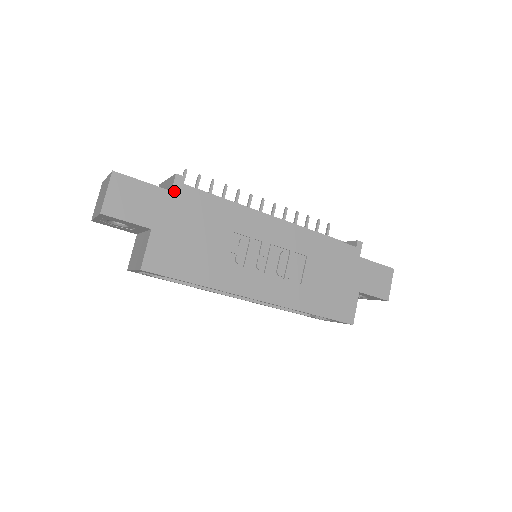
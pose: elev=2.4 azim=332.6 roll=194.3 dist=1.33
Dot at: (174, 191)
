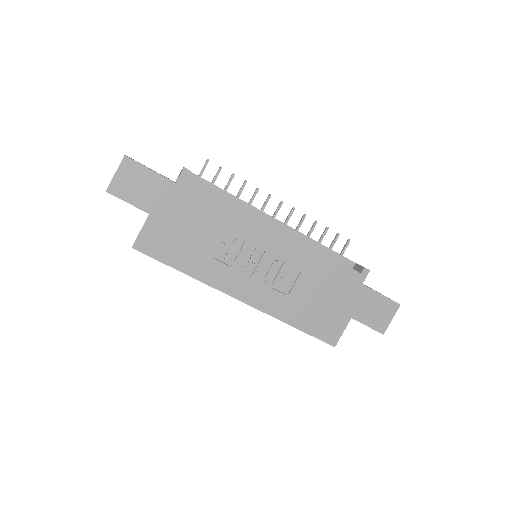
Dot at: (178, 183)
